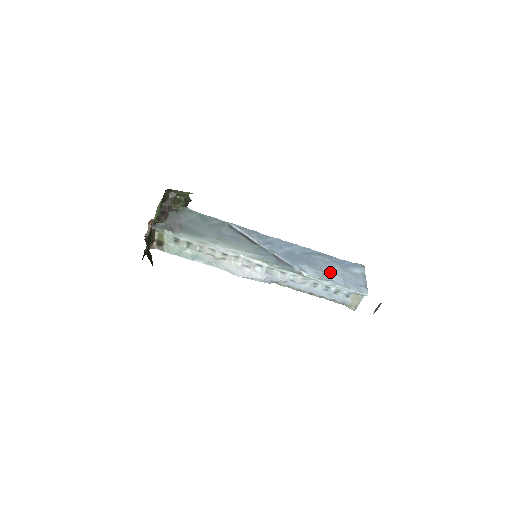
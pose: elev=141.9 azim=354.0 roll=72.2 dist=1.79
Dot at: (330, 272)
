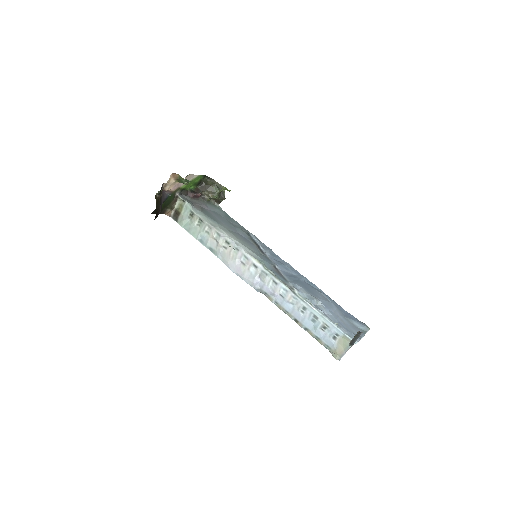
Dot at: (326, 306)
